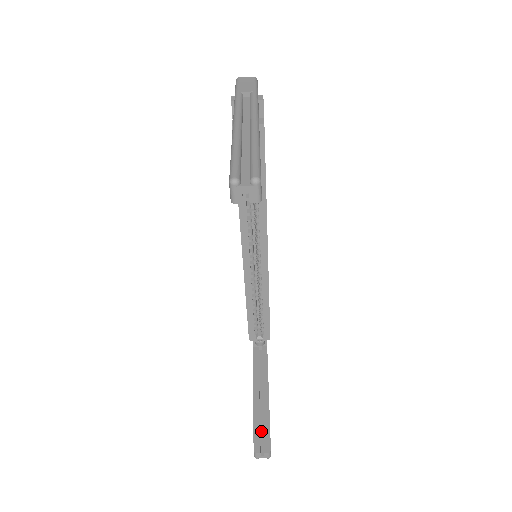
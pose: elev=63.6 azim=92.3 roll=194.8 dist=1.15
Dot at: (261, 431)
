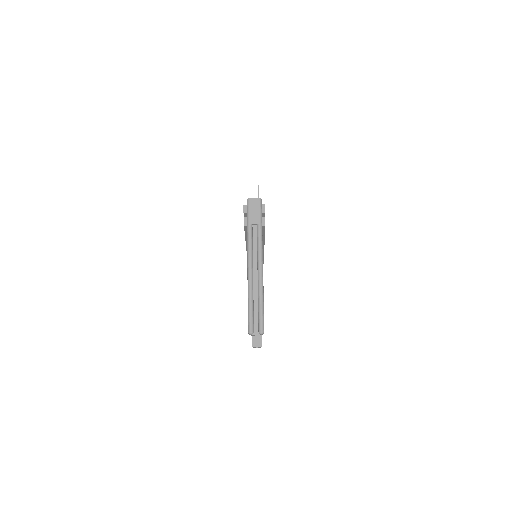
Dot at: occluded
